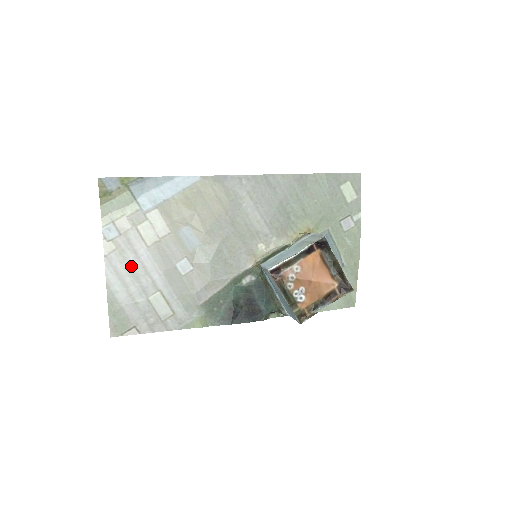
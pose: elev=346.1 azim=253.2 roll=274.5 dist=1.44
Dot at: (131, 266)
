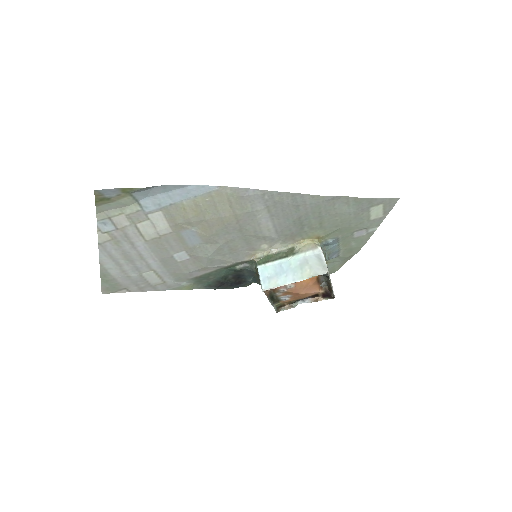
Dot at: (126, 253)
